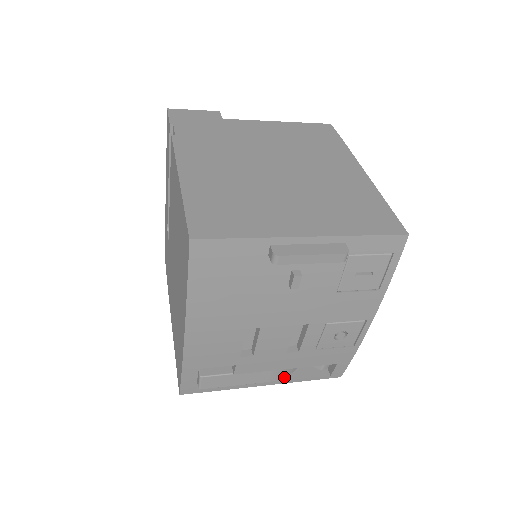
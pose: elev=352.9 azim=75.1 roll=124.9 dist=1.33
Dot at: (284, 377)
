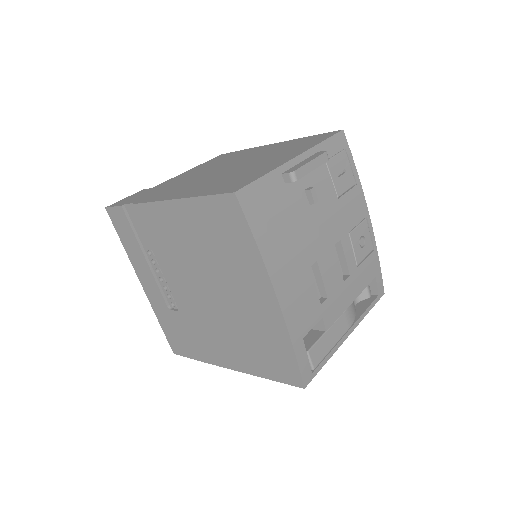
Dot at: (354, 319)
